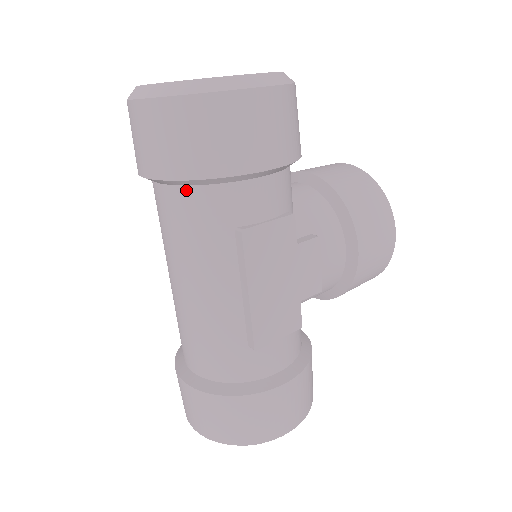
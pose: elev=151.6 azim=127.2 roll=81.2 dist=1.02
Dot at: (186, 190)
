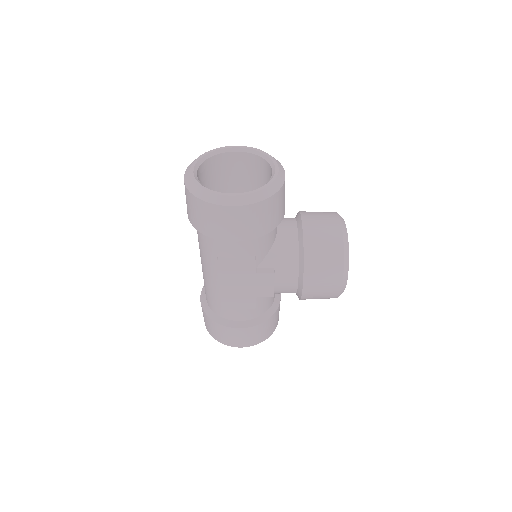
Dot at: occluded
